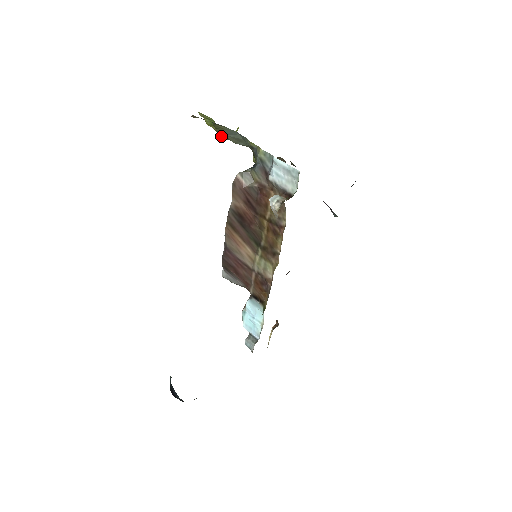
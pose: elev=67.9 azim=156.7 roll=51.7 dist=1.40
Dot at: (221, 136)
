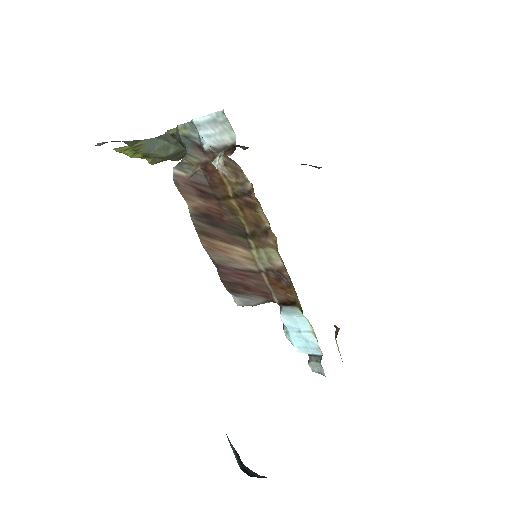
Dot at: (151, 160)
